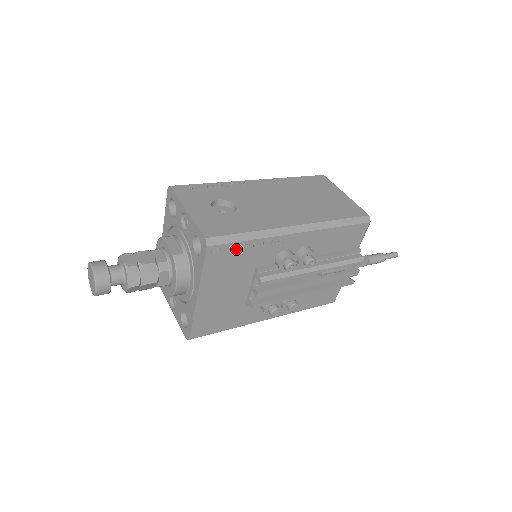
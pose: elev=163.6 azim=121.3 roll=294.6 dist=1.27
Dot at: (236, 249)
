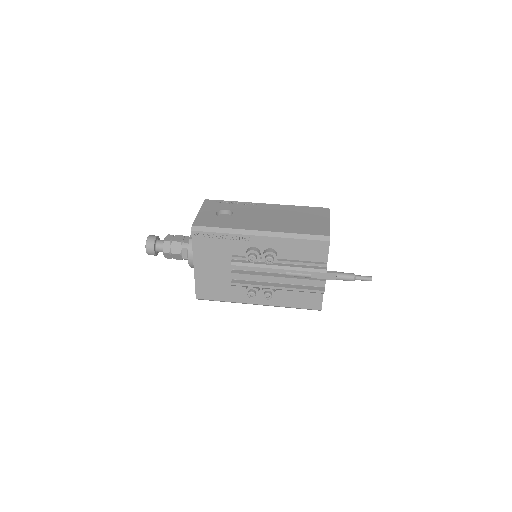
Dot at: (213, 237)
